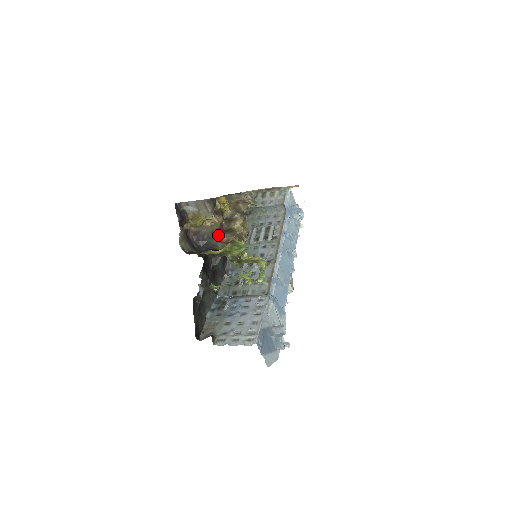
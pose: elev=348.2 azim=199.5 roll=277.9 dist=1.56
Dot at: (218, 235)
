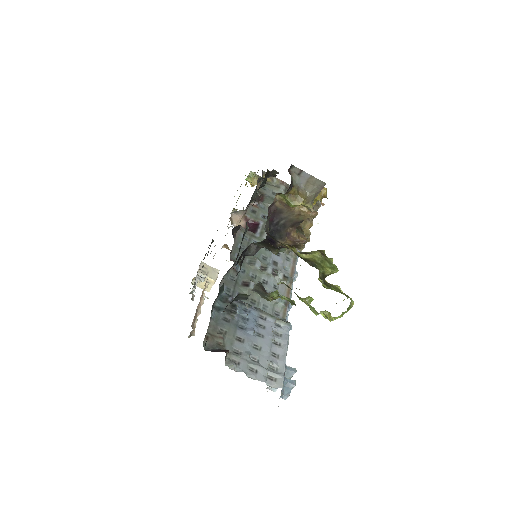
Dot at: (292, 228)
